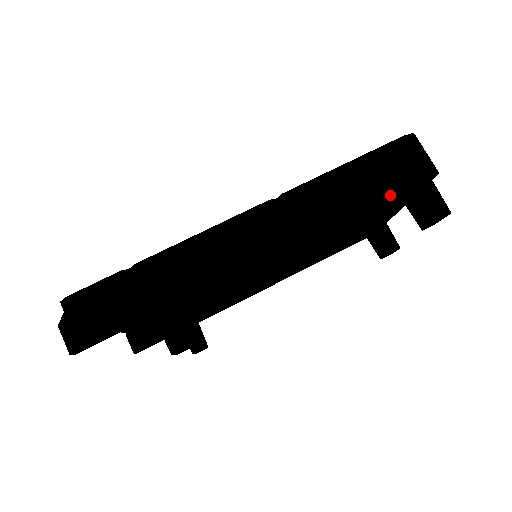
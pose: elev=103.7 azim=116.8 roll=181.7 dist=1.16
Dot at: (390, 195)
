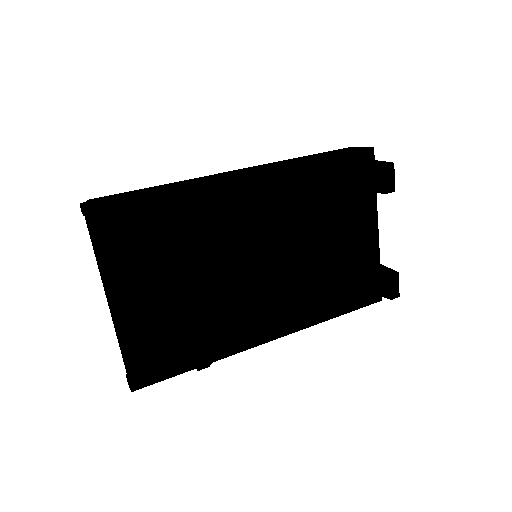
Dot at: (340, 154)
